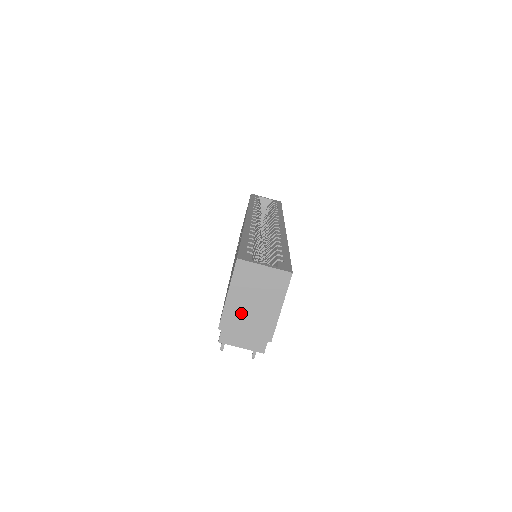
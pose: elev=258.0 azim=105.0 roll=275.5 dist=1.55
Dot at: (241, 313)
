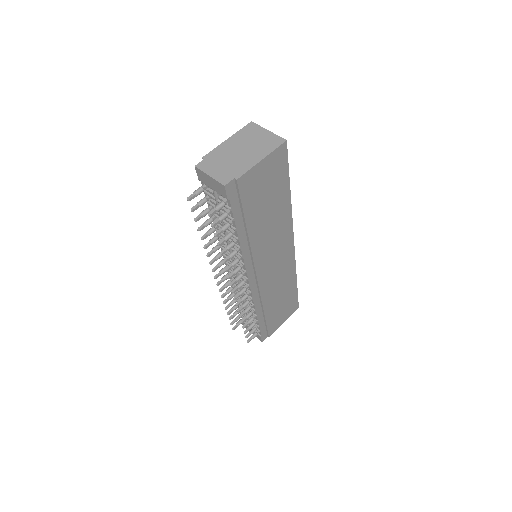
Dot at: (228, 153)
